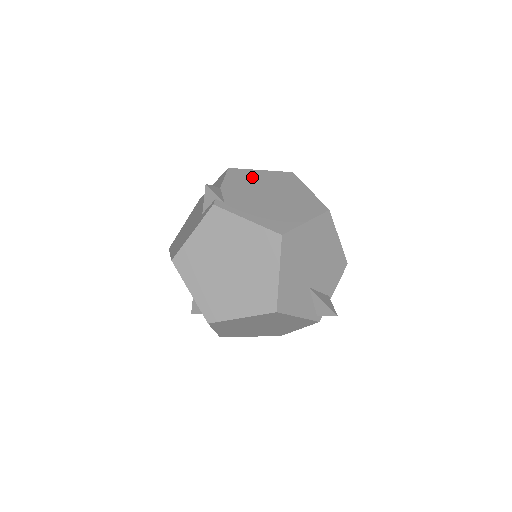
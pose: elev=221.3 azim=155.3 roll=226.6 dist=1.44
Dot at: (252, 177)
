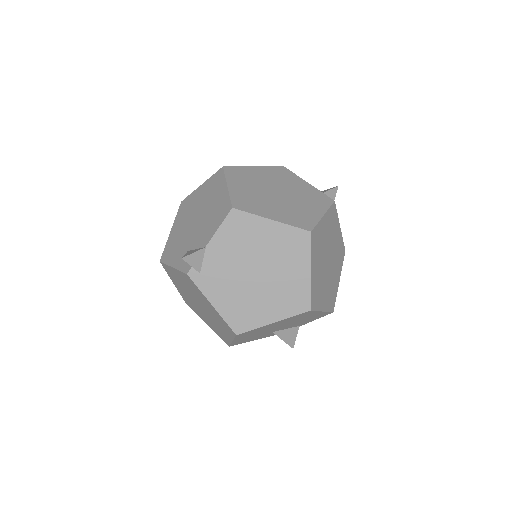
Dot at: (253, 233)
